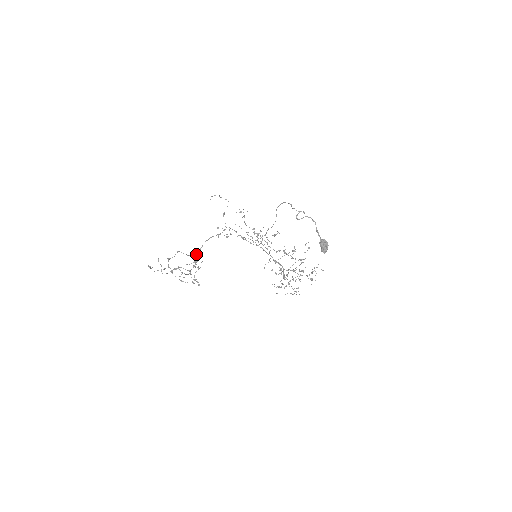
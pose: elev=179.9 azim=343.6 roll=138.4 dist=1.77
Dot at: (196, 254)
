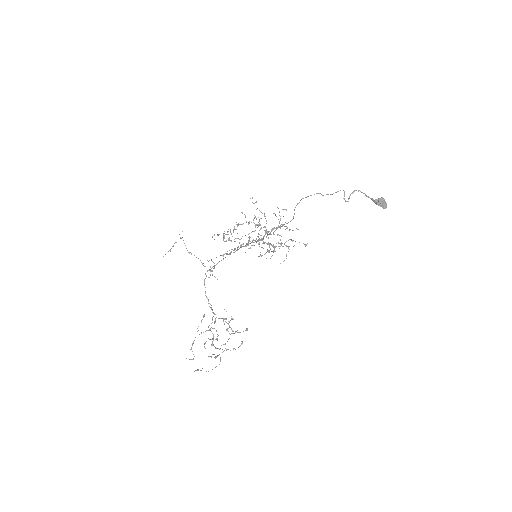
Dot at: (213, 312)
